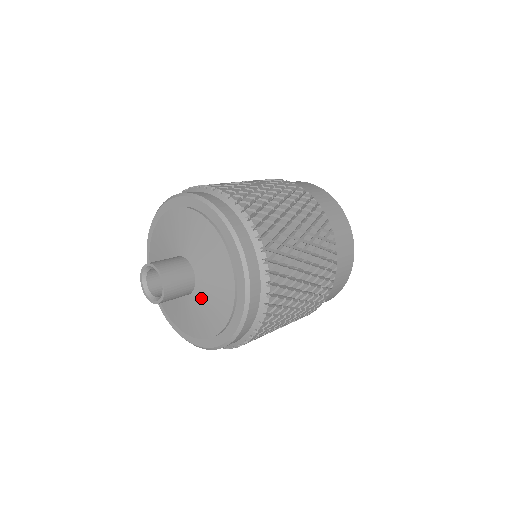
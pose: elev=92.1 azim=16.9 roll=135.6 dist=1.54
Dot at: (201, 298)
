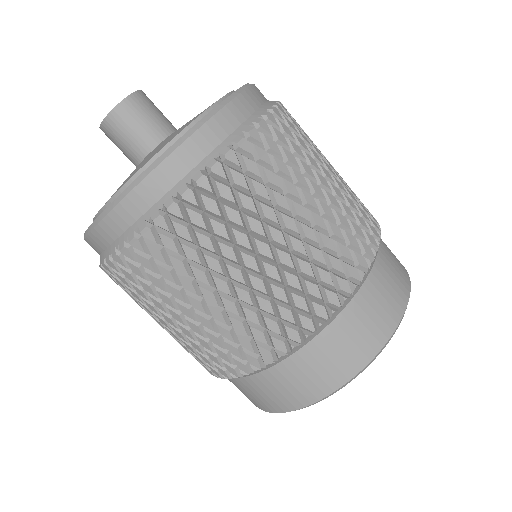
Dot at: occluded
